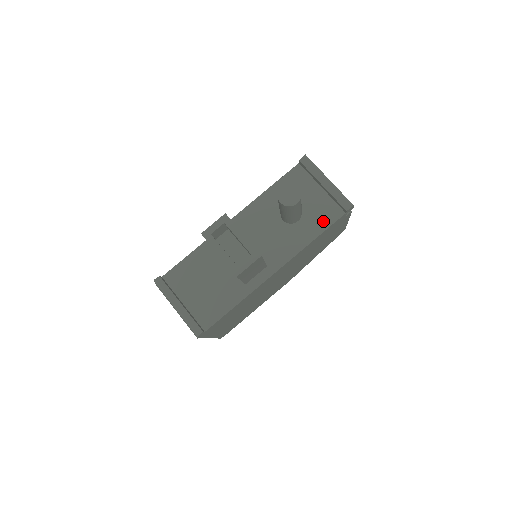
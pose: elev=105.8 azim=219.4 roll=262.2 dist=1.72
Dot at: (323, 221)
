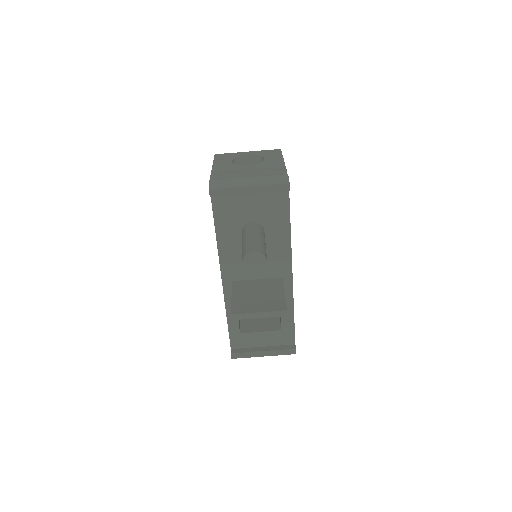
Dot at: (281, 212)
